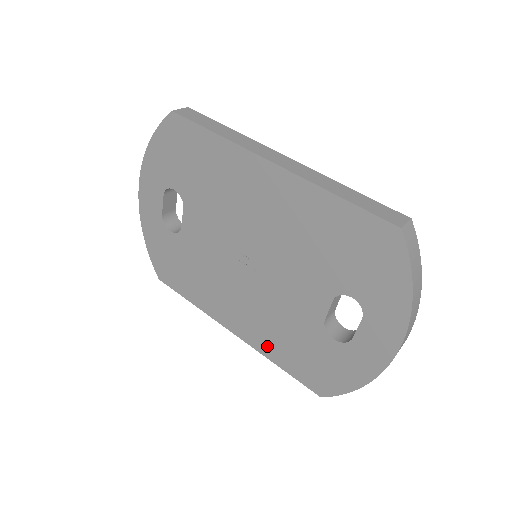
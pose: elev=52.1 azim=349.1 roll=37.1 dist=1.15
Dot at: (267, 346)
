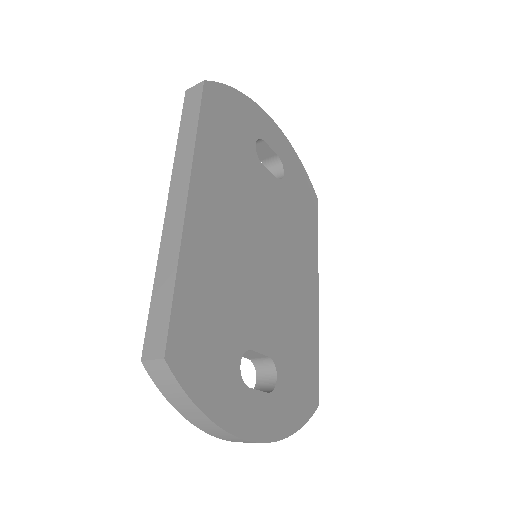
Dot at: occluded
